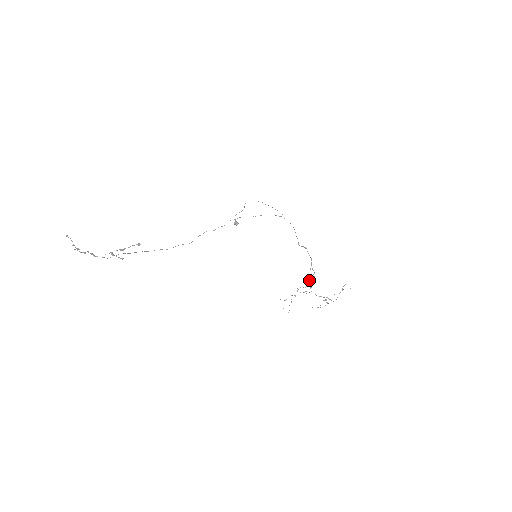
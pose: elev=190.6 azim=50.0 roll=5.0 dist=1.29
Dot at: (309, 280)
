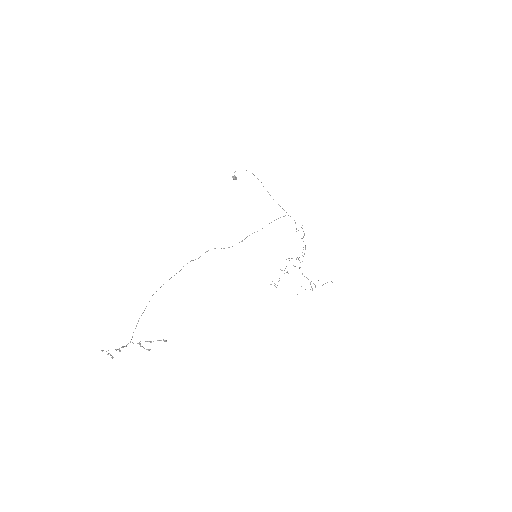
Dot at: occluded
